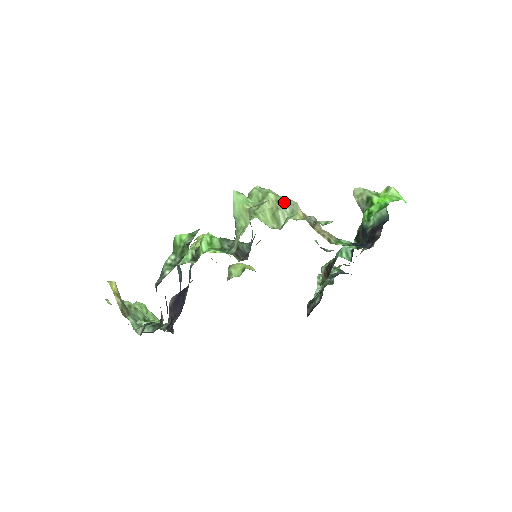
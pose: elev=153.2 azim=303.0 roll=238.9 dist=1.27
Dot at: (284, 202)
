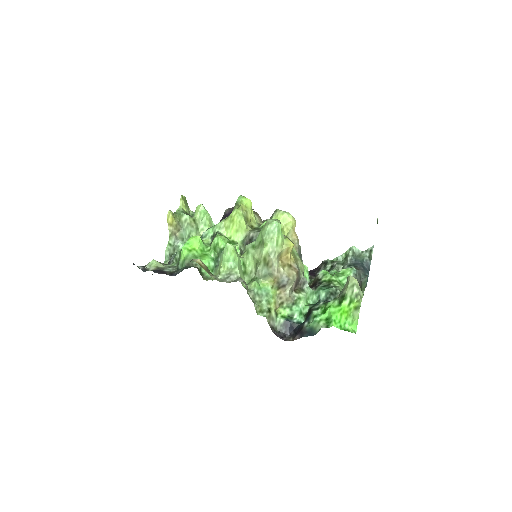
Dot at: (267, 263)
